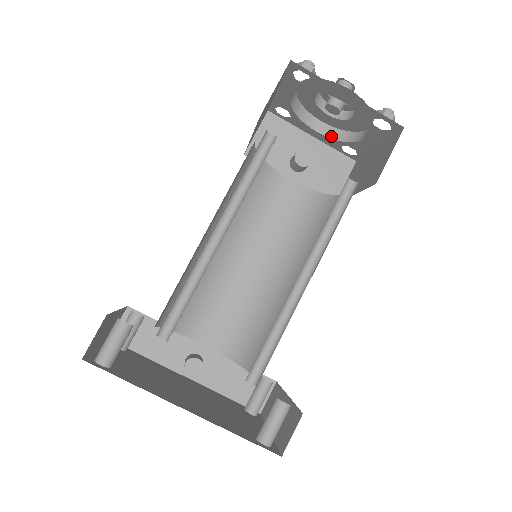
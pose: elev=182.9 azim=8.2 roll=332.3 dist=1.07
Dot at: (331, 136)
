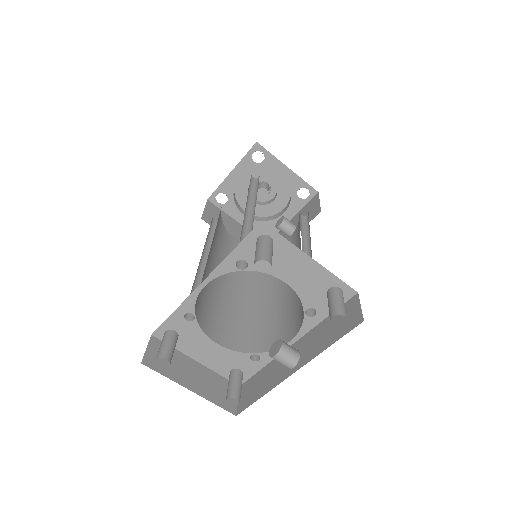
Dot at: (289, 203)
